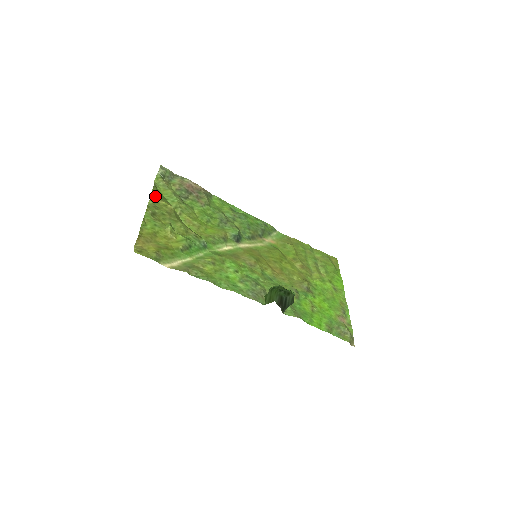
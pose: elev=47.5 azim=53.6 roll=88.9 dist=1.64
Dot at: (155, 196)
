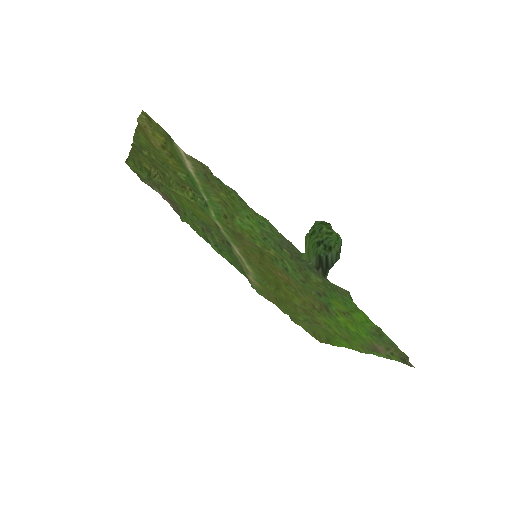
Dot at: (134, 156)
